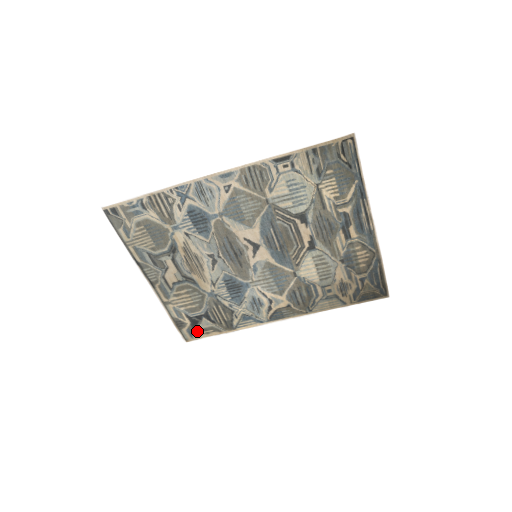
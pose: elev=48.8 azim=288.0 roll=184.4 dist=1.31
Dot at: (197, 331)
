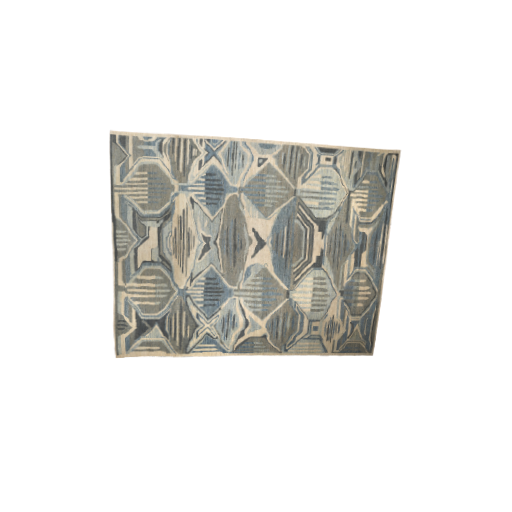
Dot at: (138, 343)
